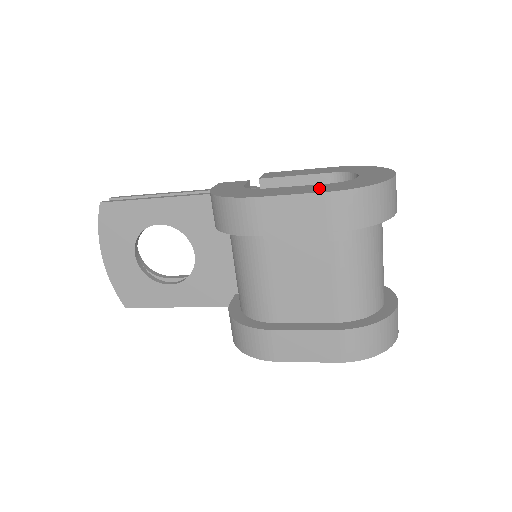
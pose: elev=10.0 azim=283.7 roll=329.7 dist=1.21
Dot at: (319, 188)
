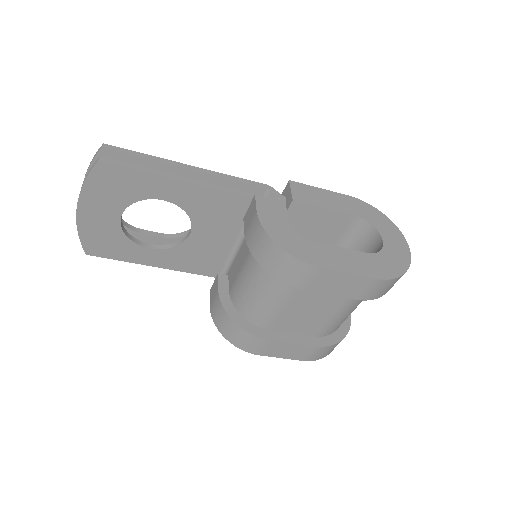
Dot at: (365, 265)
